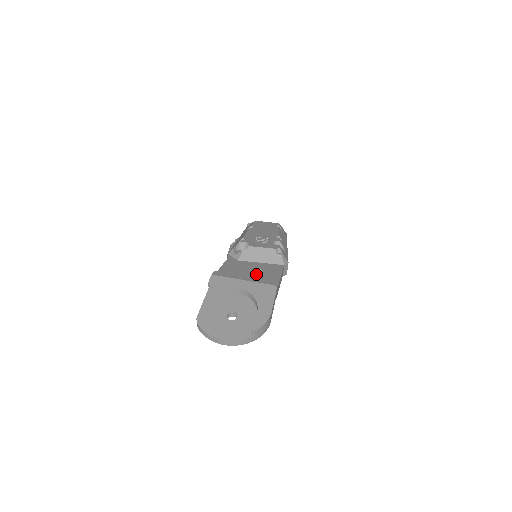
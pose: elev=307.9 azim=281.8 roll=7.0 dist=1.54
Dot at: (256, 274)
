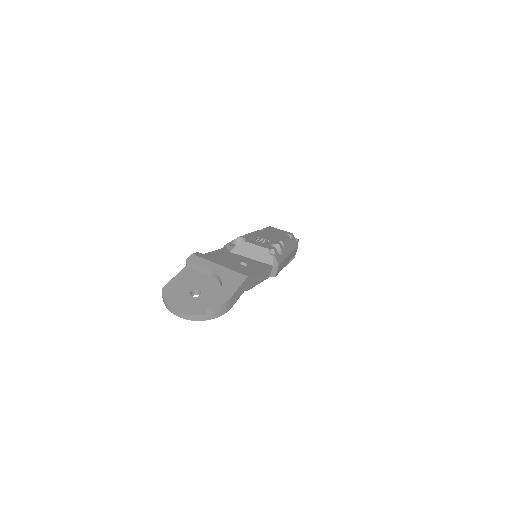
Dot at: (238, 265)
